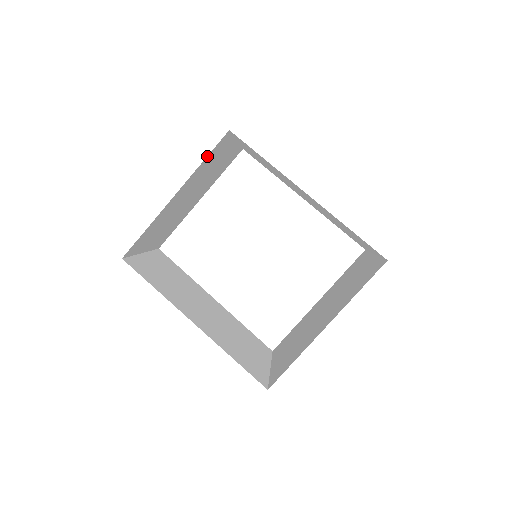
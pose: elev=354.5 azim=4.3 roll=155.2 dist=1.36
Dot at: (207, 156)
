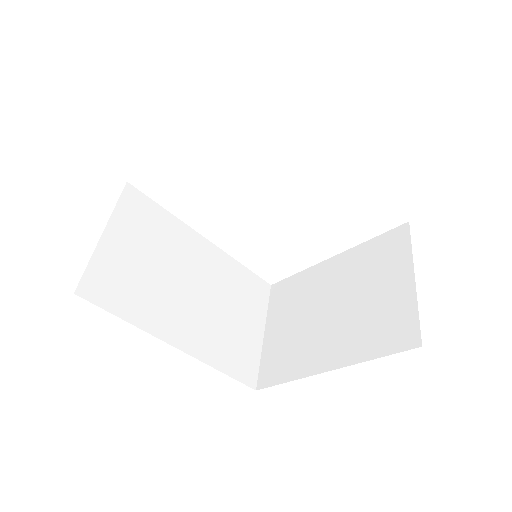
Dot at: occluded
